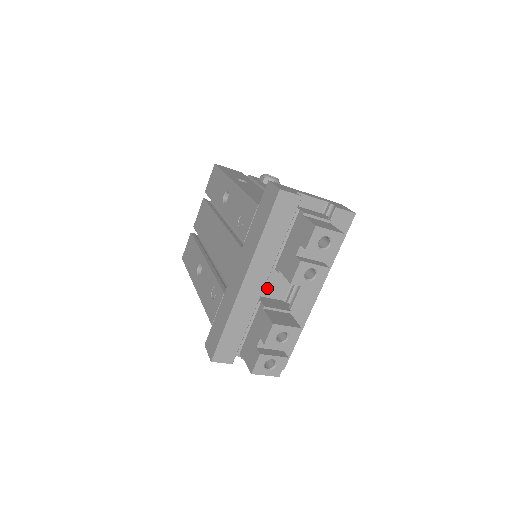
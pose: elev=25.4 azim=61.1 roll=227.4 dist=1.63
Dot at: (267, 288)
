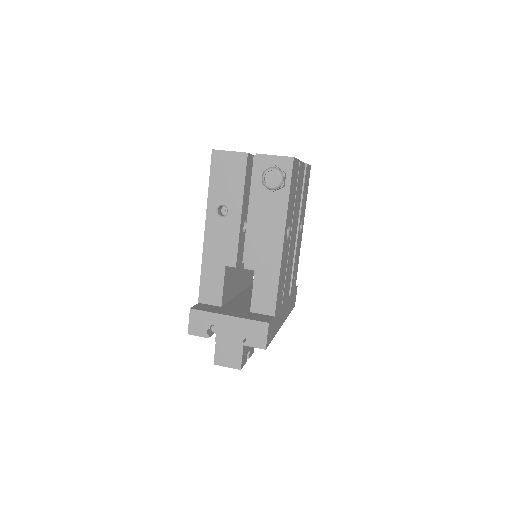
Dot at: occluded
